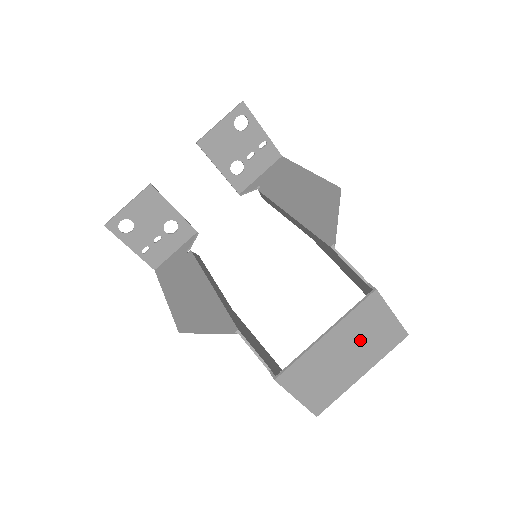
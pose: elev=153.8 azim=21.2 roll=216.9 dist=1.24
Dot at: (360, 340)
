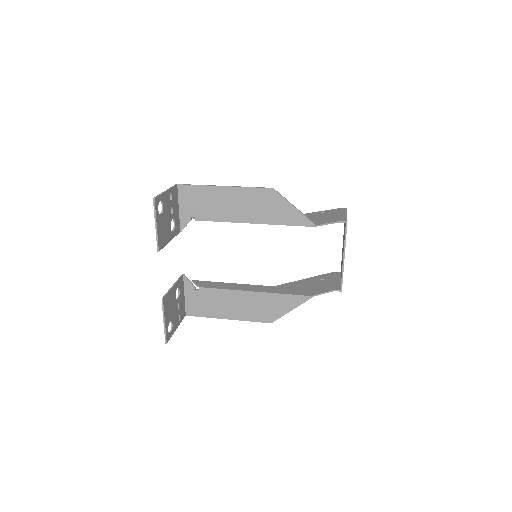
Dot at: occluded
